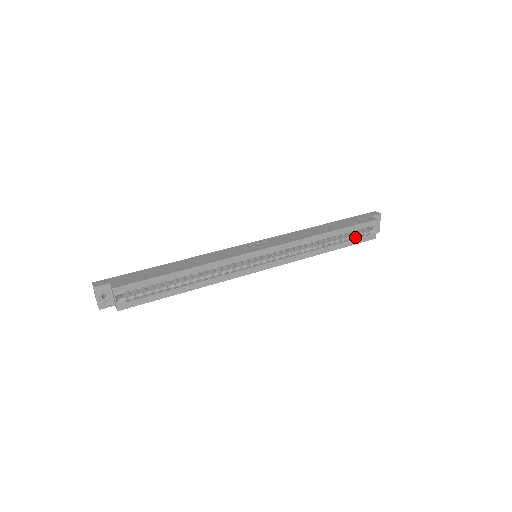
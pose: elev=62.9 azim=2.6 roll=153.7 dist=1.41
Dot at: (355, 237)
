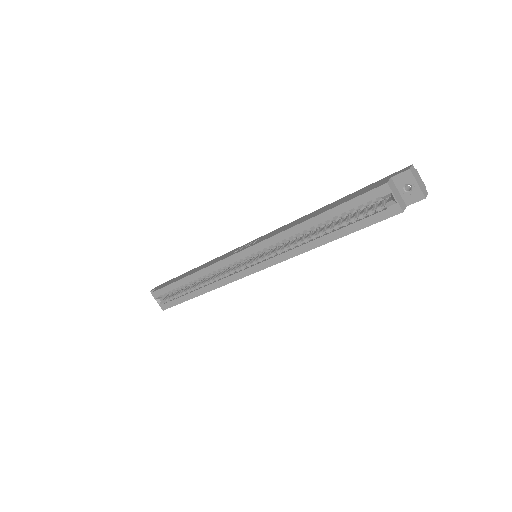
Dot at: (366, 216)
